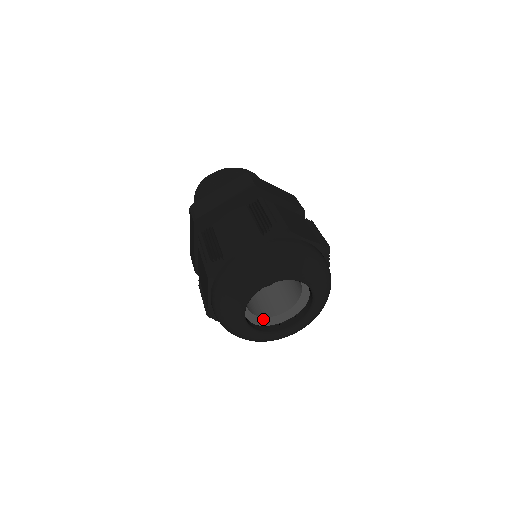
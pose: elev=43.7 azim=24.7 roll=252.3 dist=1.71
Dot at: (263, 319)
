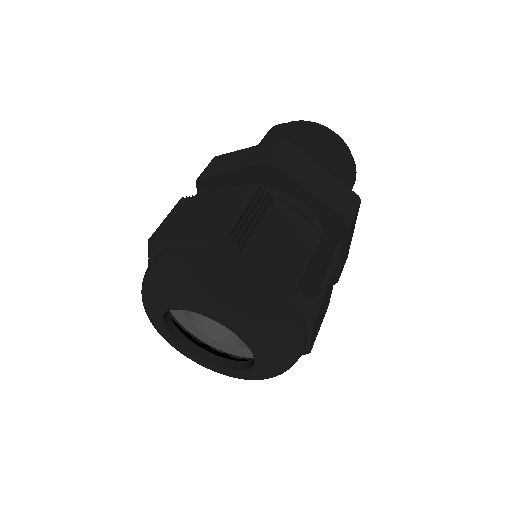
Dot at: (211, 339)
